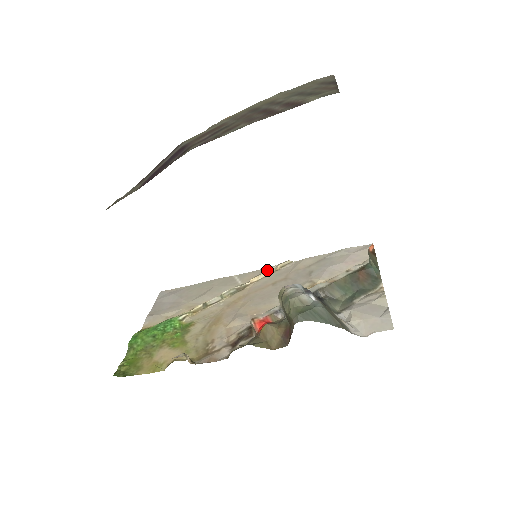
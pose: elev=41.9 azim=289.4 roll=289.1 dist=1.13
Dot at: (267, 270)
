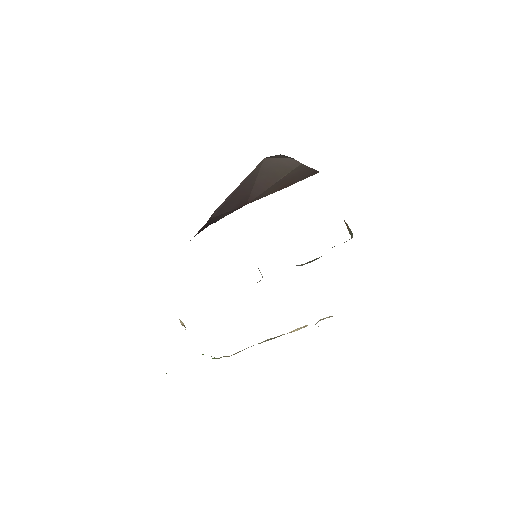
Dot at: occluded
